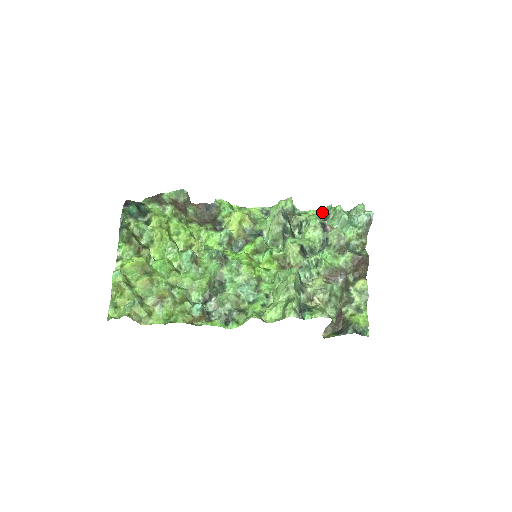
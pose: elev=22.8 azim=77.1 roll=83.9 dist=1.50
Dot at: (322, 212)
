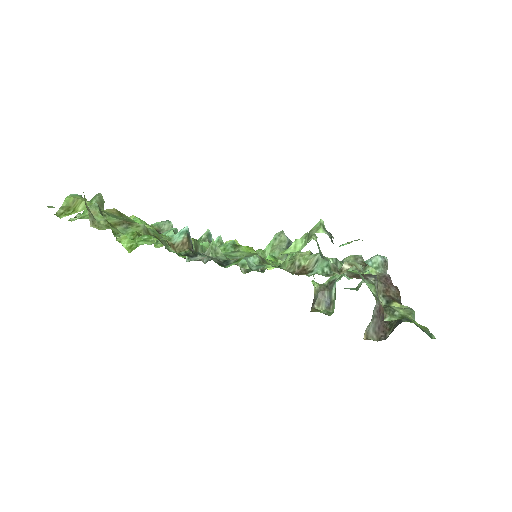
Dot at: (325, 284)
